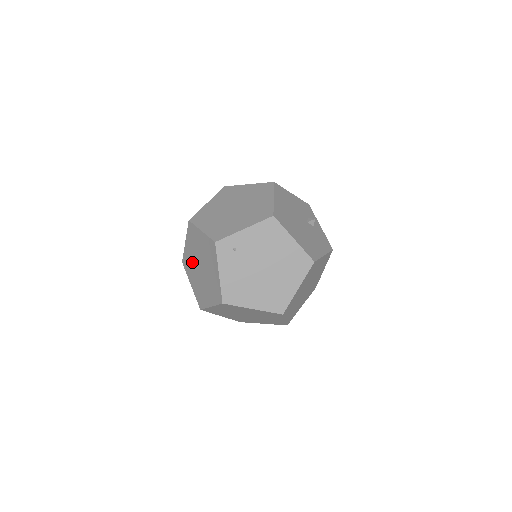
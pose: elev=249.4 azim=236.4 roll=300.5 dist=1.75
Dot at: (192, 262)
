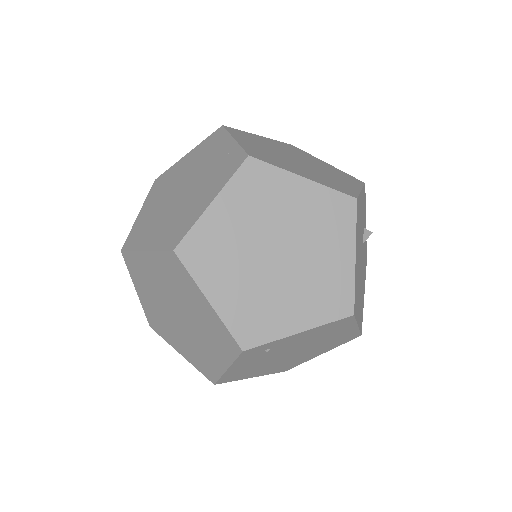
Dot at: (154, 286)
